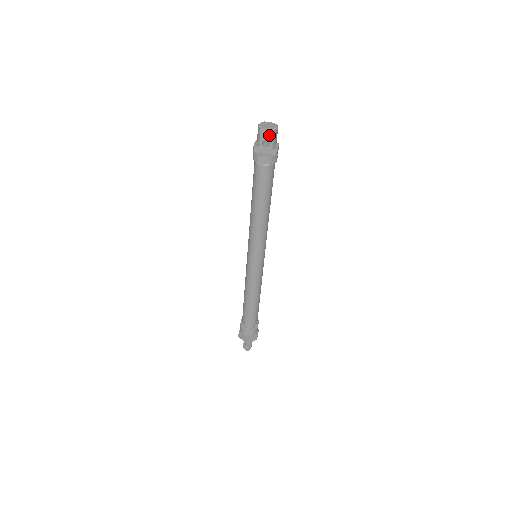
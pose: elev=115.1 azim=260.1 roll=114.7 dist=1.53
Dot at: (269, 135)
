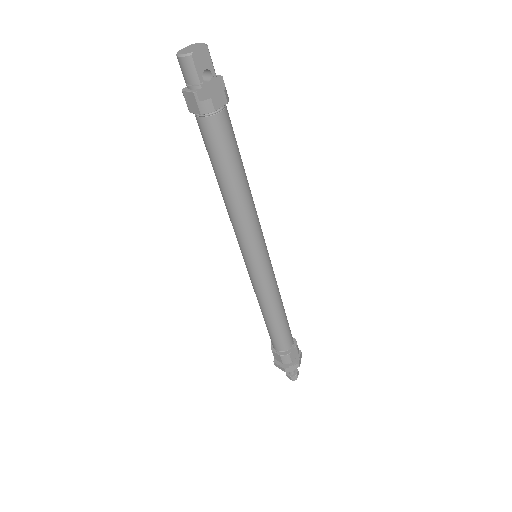
Dot at: (205, 59)
